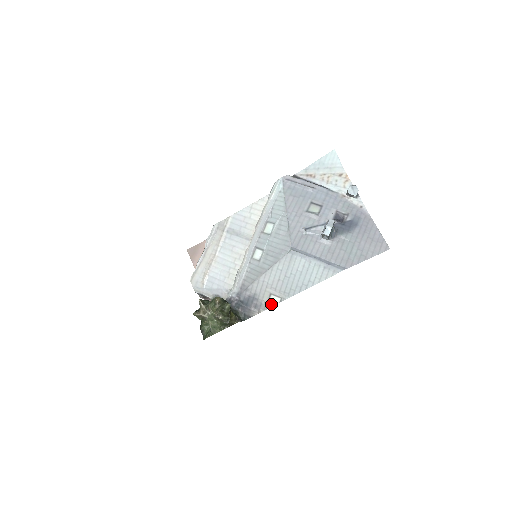
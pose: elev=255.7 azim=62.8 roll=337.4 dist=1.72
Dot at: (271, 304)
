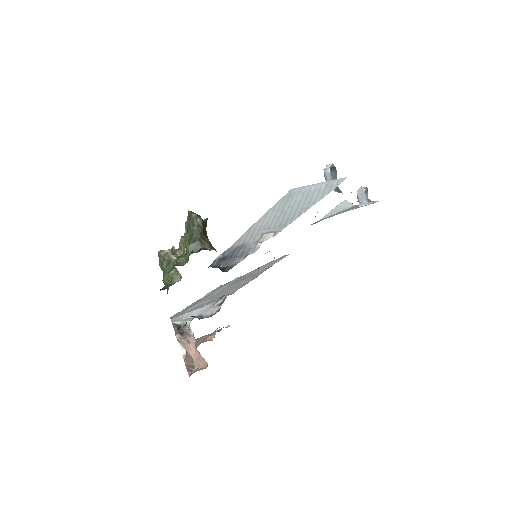
Dot at: (262, 241)
